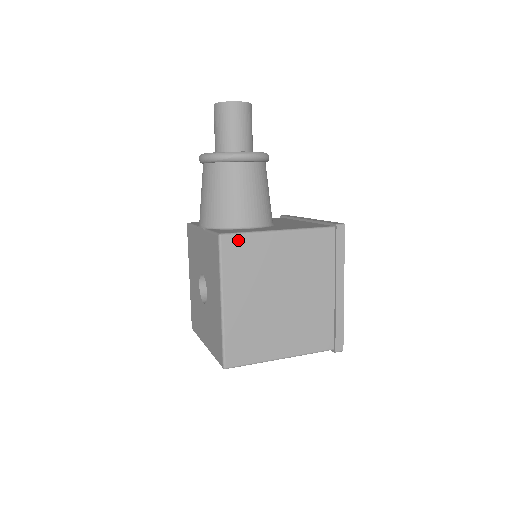
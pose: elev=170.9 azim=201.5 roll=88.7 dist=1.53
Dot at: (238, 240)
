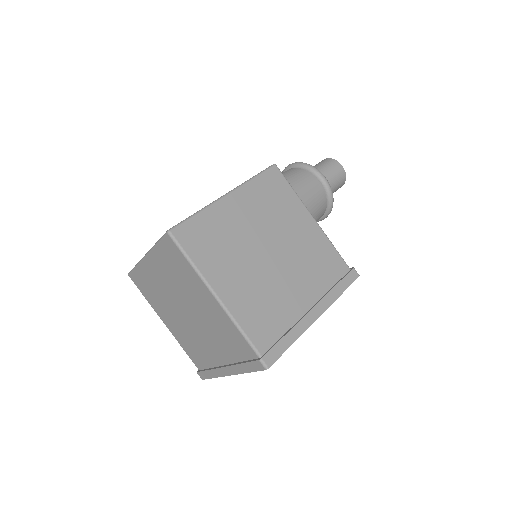
Dot at: (283, 182)
